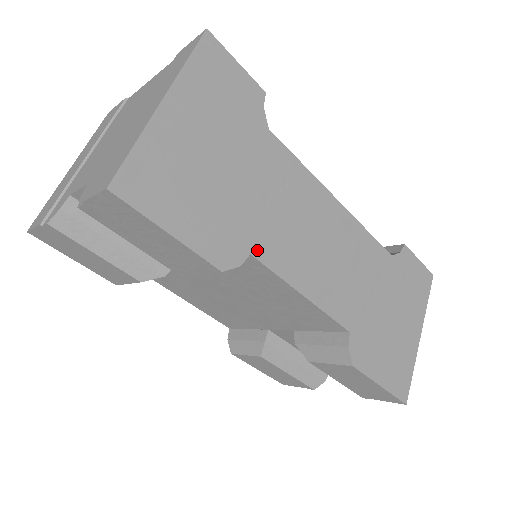
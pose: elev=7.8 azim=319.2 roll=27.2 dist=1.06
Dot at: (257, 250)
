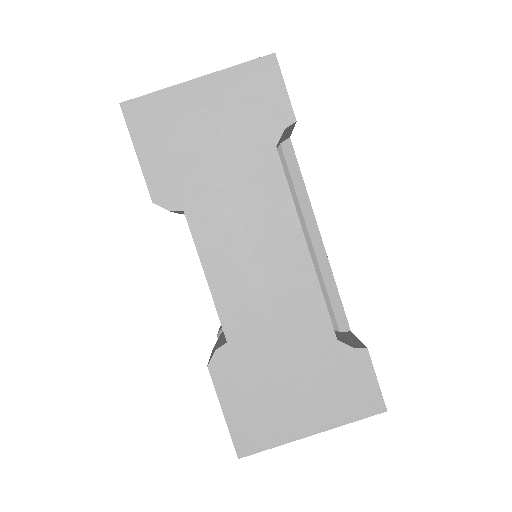
Dot at: (192, 213)
